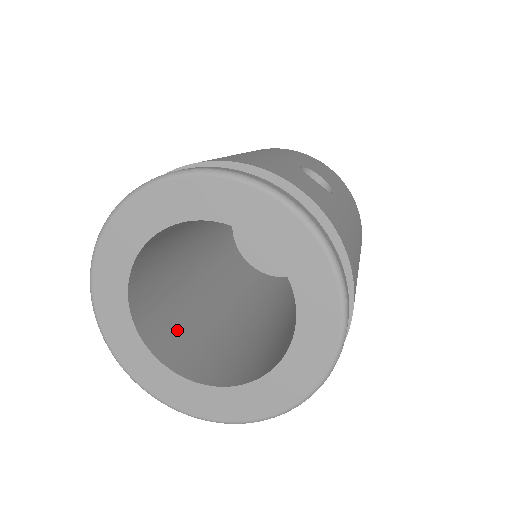
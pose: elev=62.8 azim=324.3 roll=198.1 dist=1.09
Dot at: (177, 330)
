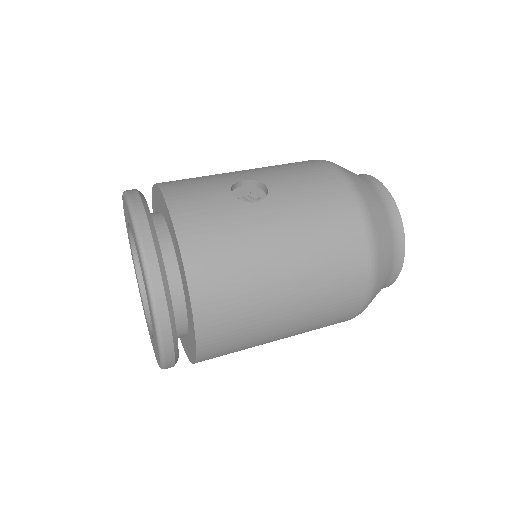
Dot at: occluded
